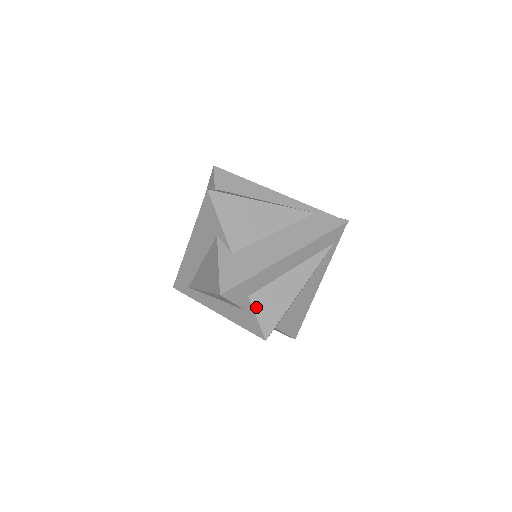
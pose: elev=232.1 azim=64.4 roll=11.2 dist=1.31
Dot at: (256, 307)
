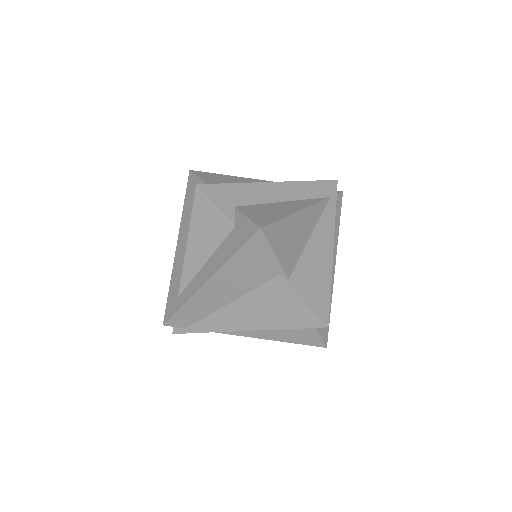
Dot at: (245, 212)
